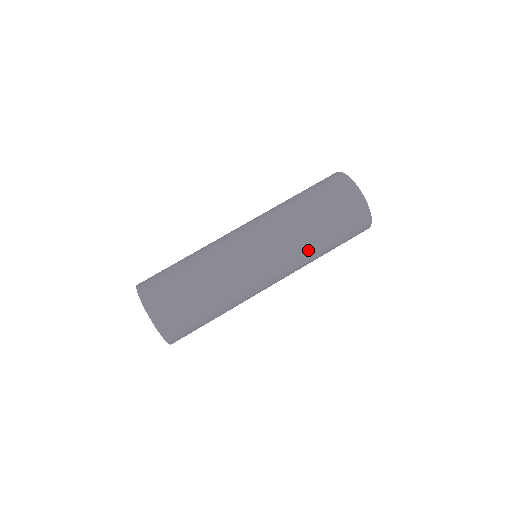
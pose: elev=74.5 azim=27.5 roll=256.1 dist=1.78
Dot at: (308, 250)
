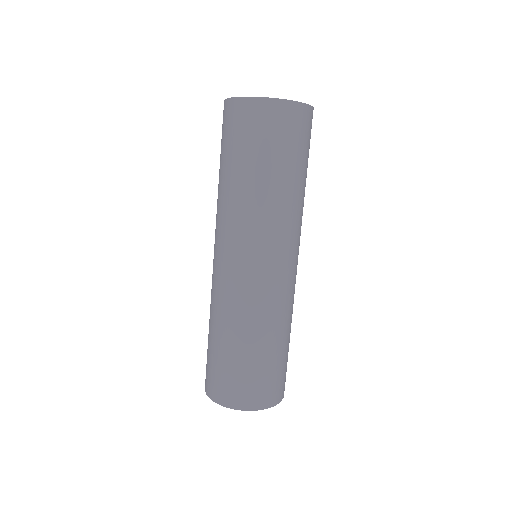
Dot at: (278, 206)
